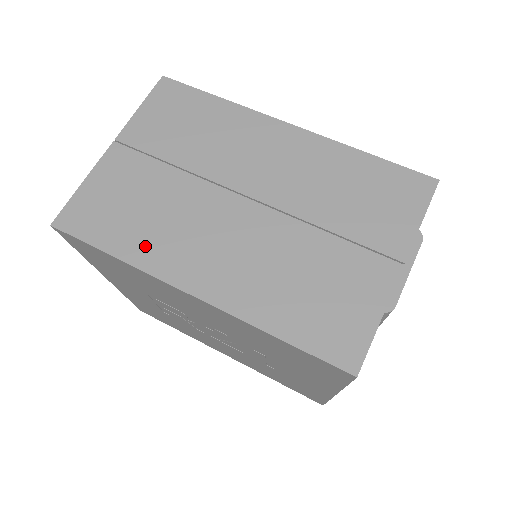
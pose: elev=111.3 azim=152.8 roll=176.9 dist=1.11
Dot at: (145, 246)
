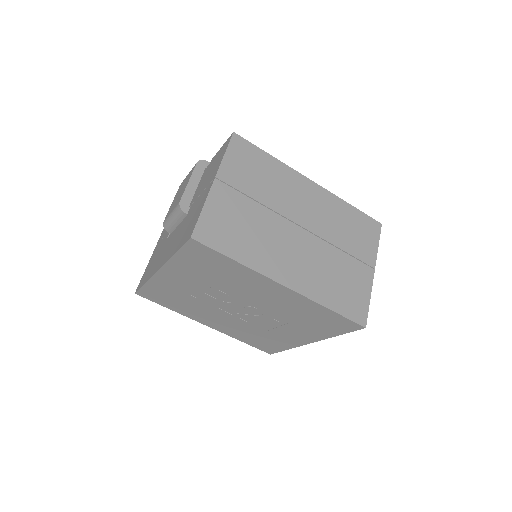
Dot at: (253, 255)
